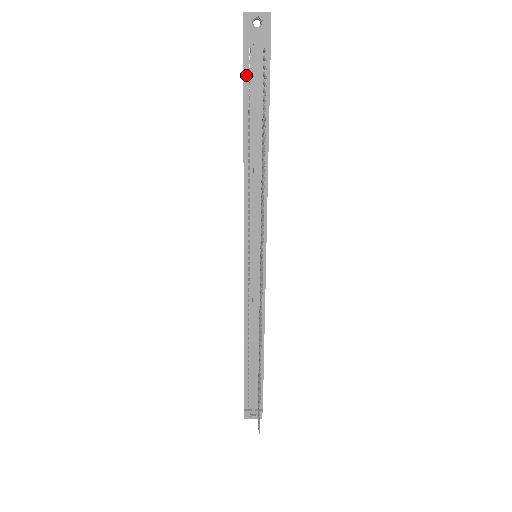
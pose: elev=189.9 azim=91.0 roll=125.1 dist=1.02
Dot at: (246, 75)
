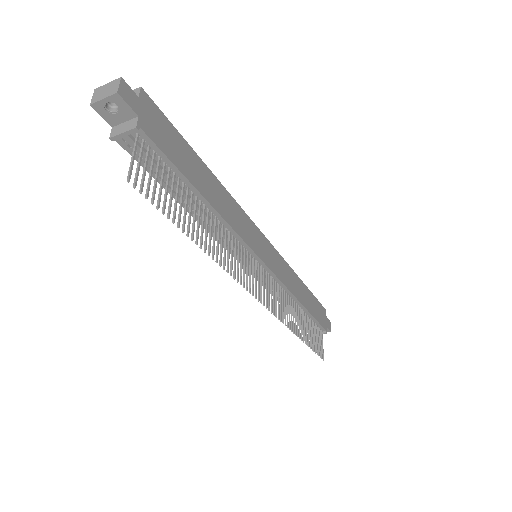
Dot at: occluded
